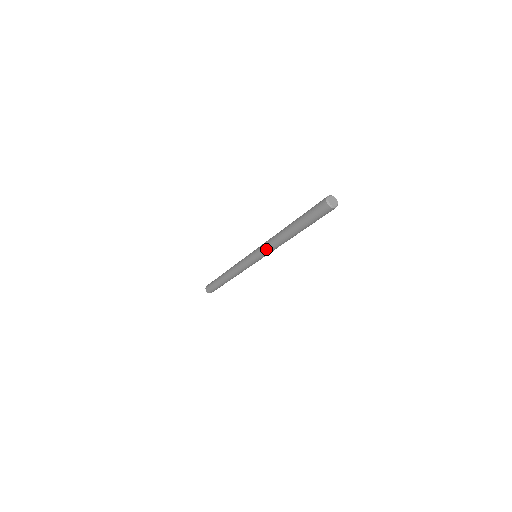
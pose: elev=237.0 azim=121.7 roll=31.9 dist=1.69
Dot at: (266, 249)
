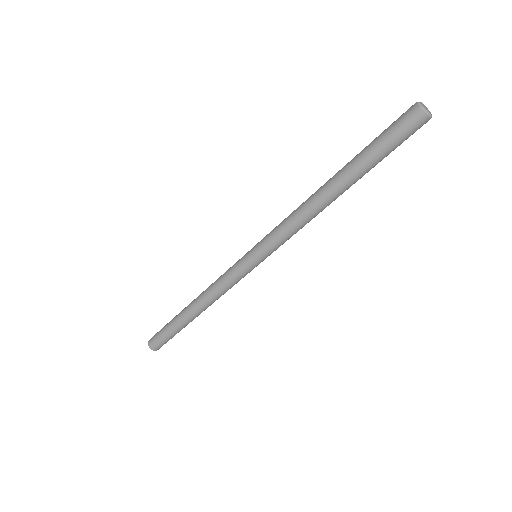
Dot at: (282, 231)
